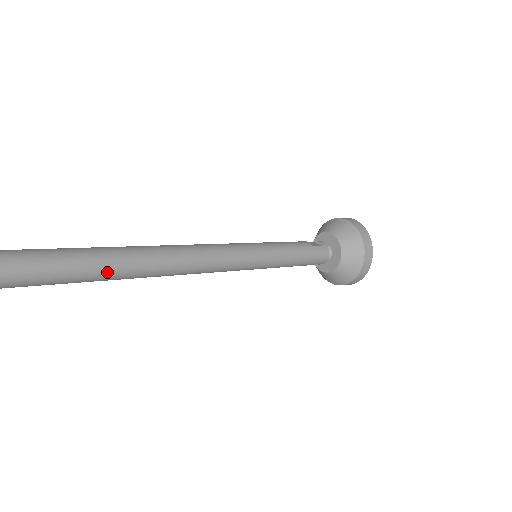
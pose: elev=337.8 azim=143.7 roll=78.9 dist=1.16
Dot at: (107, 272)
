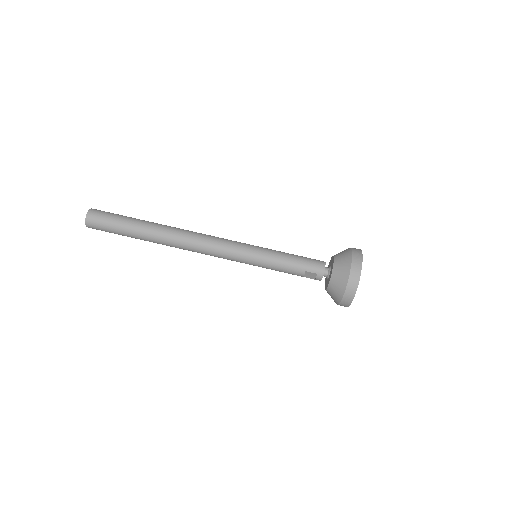
Dot at: (144, 226)
